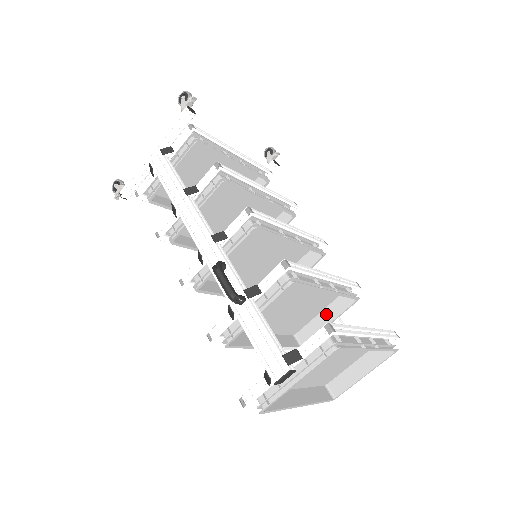
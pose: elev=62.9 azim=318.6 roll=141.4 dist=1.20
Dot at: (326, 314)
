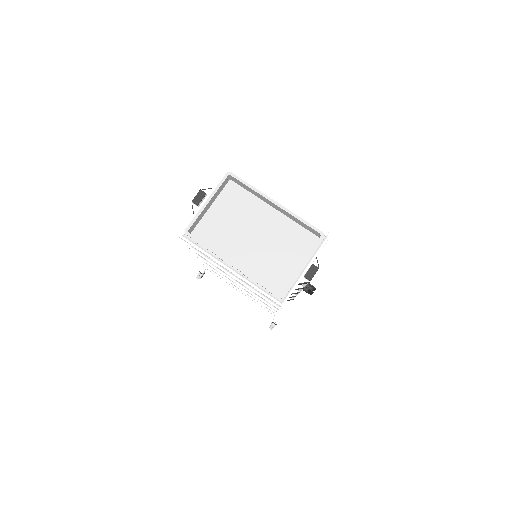
Dot at: occluded
